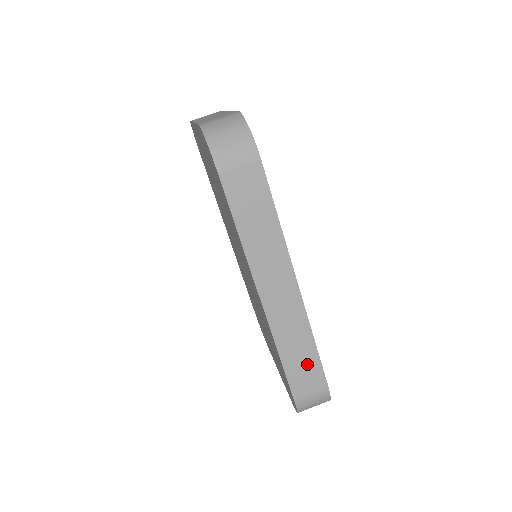
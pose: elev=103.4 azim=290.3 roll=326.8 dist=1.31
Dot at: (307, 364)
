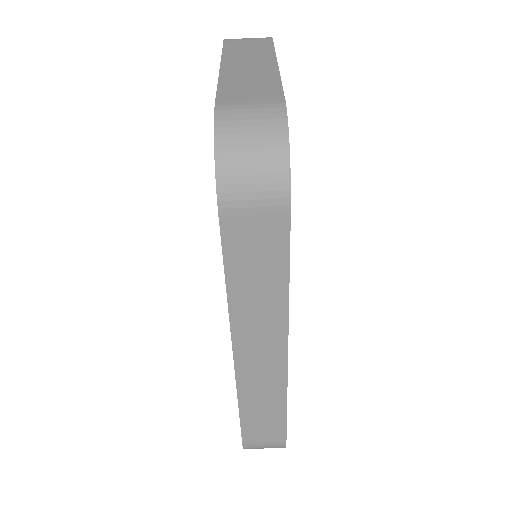
Dot at: (269, 422)
